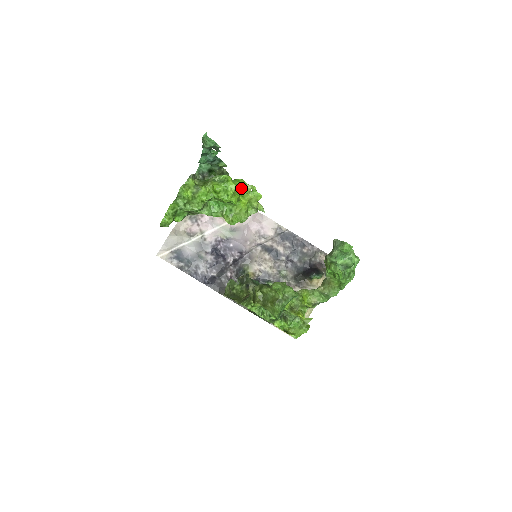
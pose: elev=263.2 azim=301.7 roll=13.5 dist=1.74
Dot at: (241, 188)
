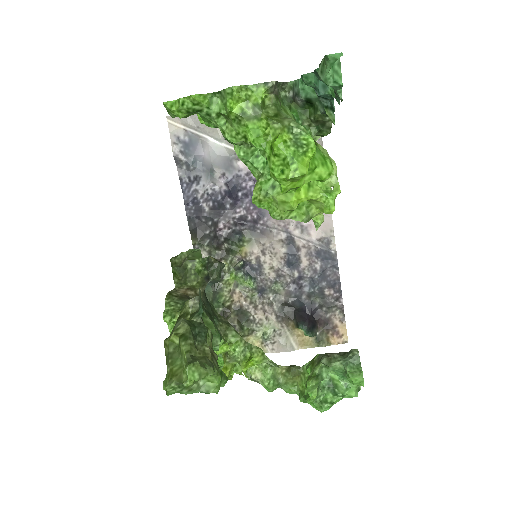
Dot at: (316, 177)
